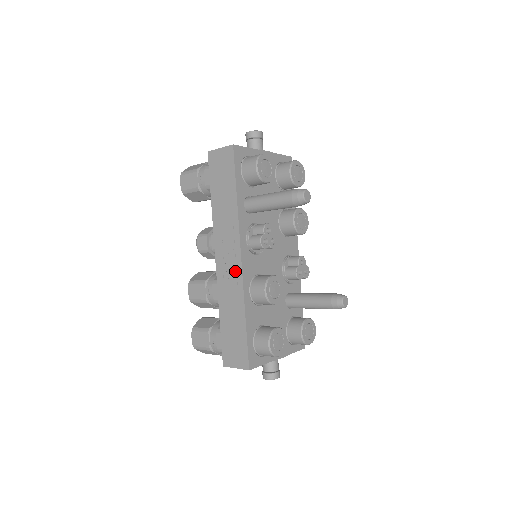
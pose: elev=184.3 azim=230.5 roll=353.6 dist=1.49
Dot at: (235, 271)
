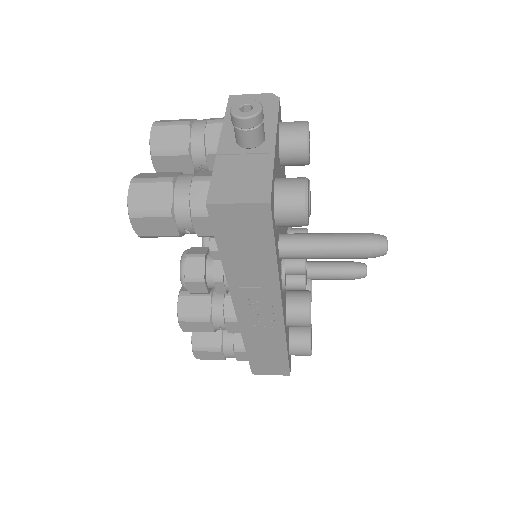
Dot at: (272, 322)
